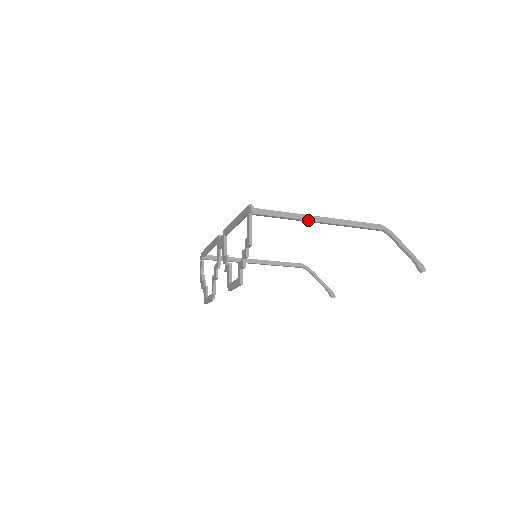
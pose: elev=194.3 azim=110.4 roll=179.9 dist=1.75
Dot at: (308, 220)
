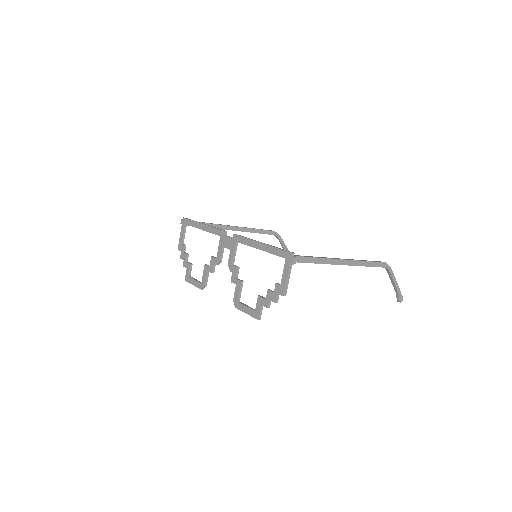
Dot at: (335, 264)
